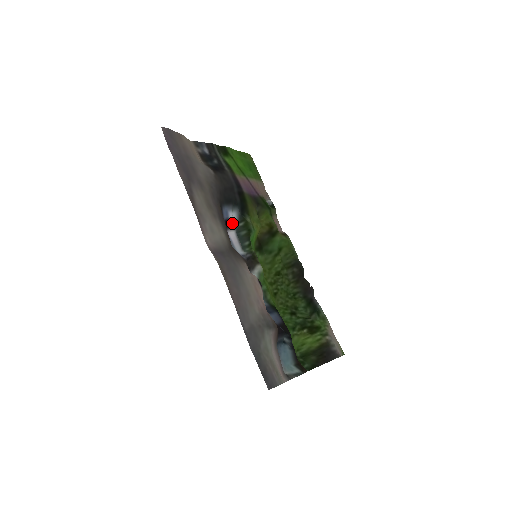
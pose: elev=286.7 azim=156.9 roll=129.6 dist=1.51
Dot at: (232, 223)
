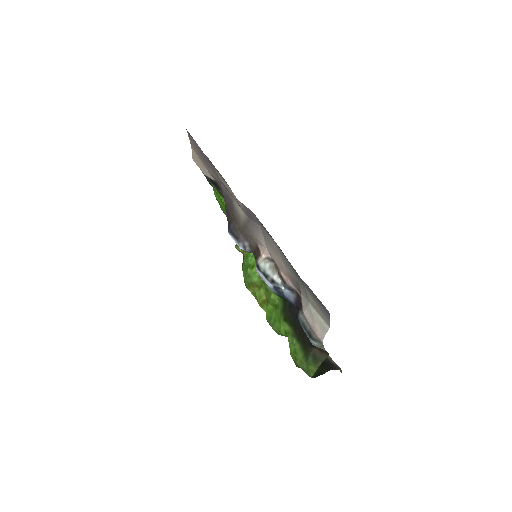
Dot at: occluded
